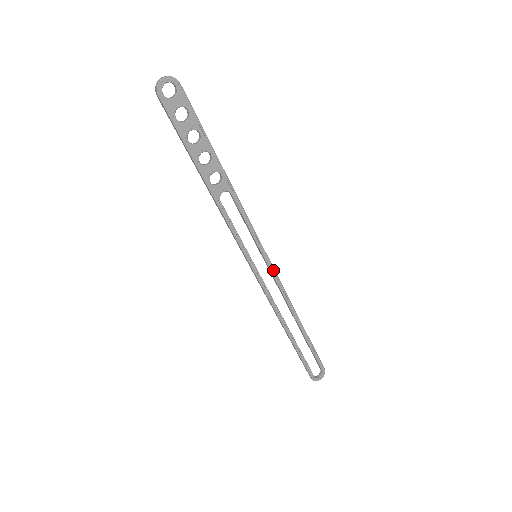
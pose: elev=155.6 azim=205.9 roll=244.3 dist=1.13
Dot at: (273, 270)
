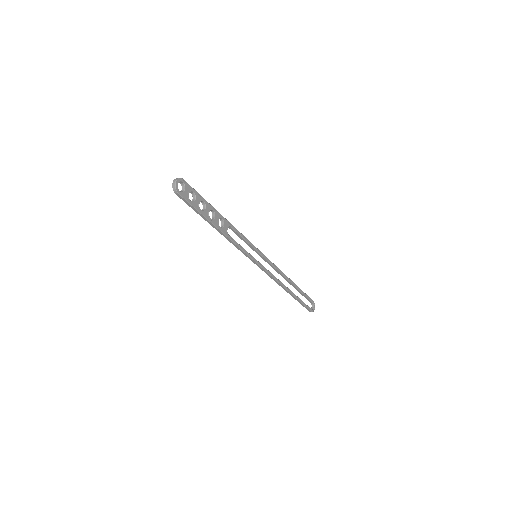
Dot at: (267, 258)
